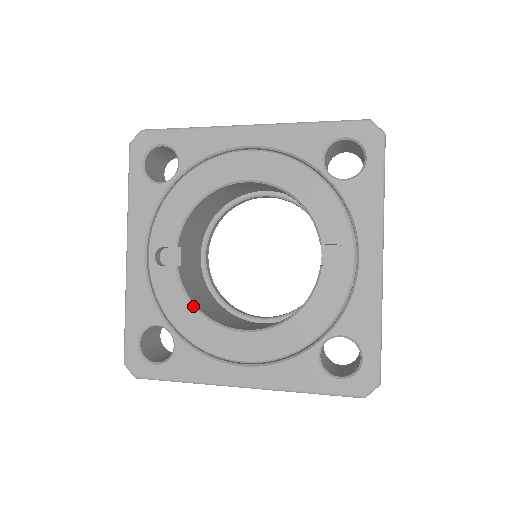
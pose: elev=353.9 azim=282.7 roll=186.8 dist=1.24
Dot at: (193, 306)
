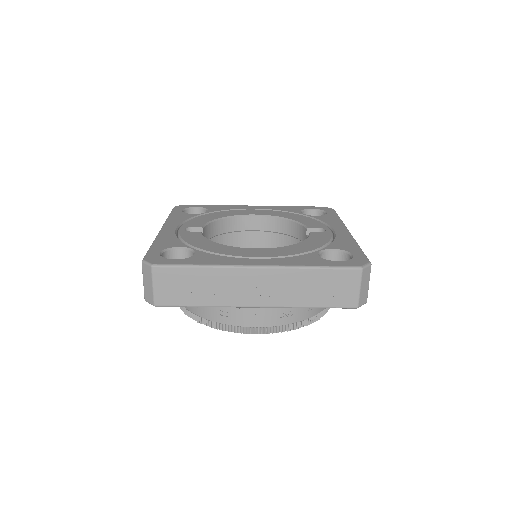
Dot at: (214, 242)
